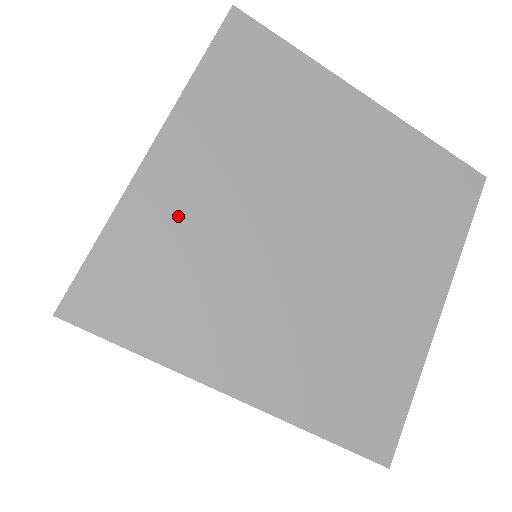
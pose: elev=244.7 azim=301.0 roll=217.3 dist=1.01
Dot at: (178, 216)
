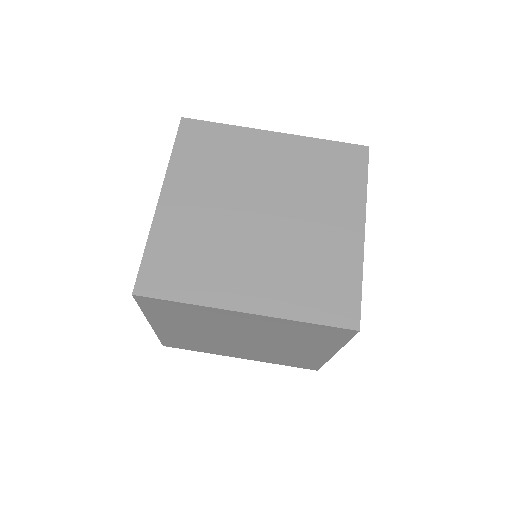
Dot at: (183, 228)
